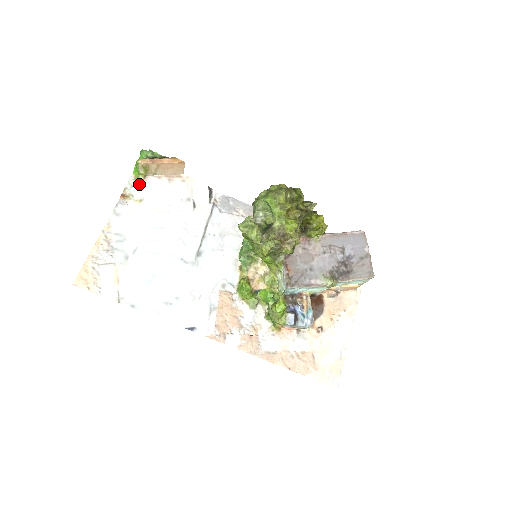
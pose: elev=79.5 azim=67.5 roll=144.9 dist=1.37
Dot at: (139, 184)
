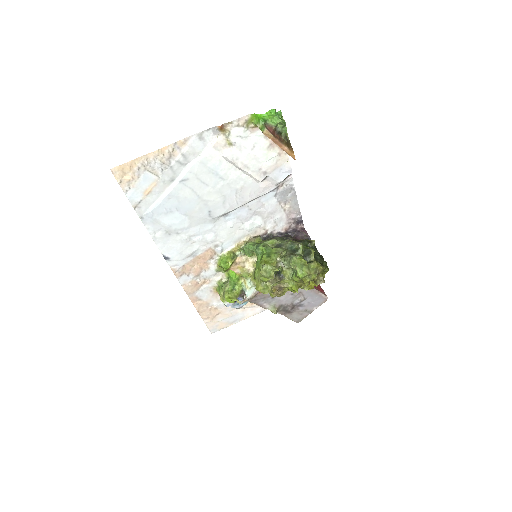
Dot at: (245, 129)
